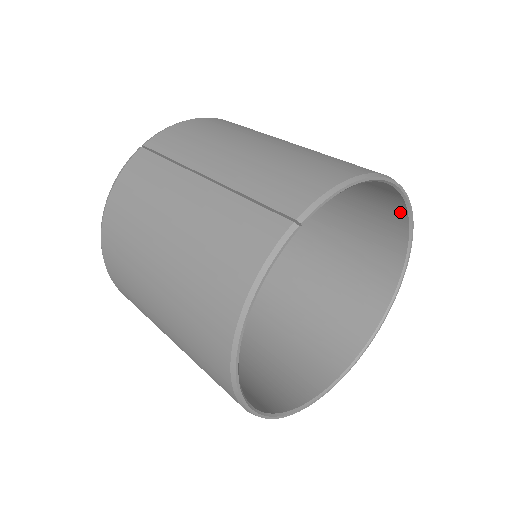
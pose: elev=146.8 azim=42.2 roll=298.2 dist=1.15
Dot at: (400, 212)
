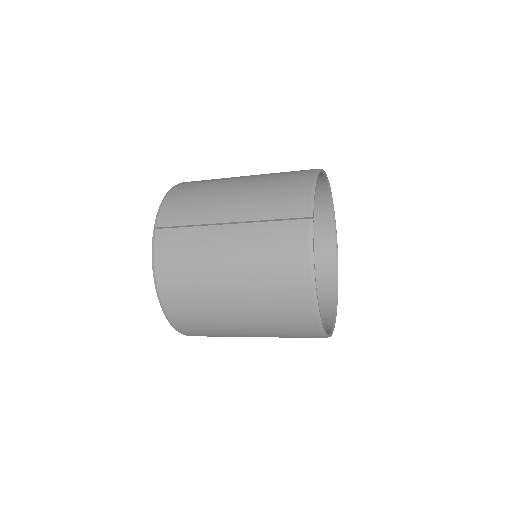
Dot at: (322, 184)
